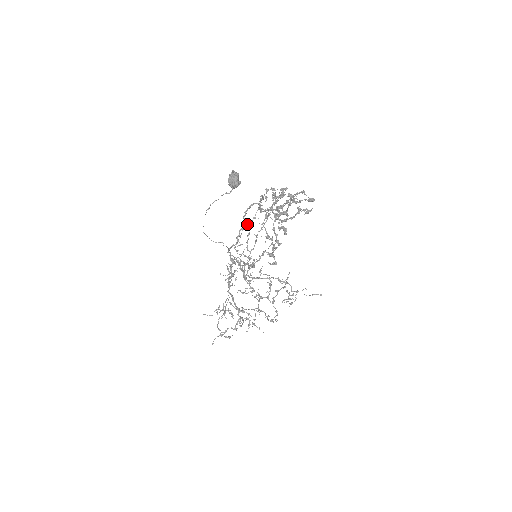
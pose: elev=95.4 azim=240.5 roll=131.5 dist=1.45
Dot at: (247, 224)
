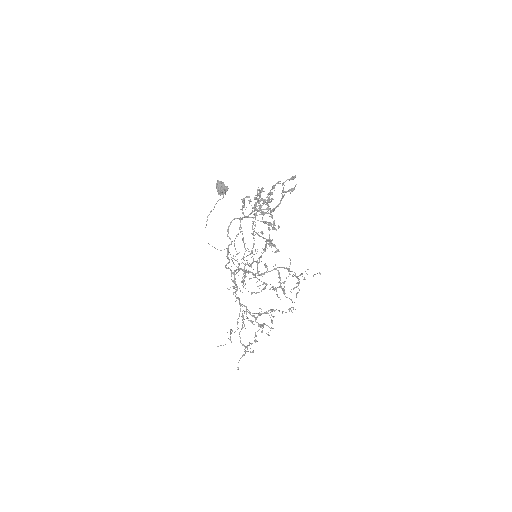
Dot at: (236, 235)
